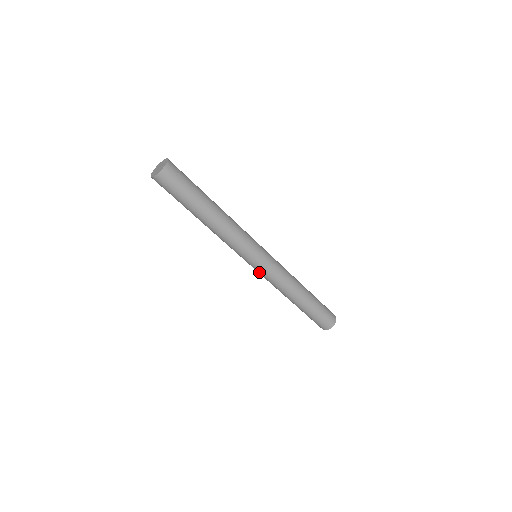
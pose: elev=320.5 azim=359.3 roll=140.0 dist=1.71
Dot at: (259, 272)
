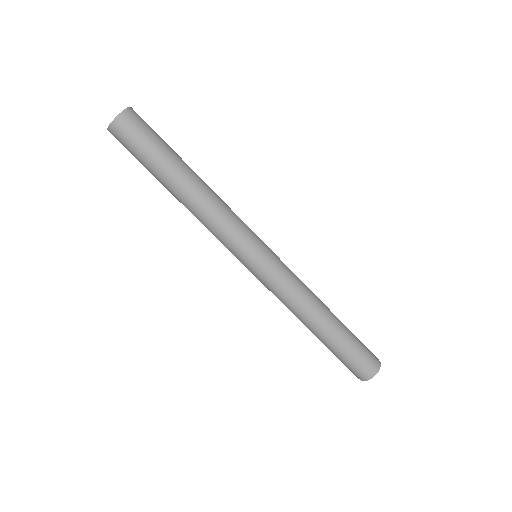
Dot at: (270, 272)
